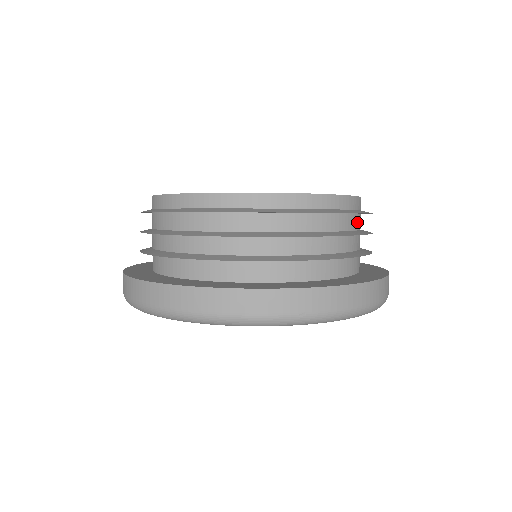
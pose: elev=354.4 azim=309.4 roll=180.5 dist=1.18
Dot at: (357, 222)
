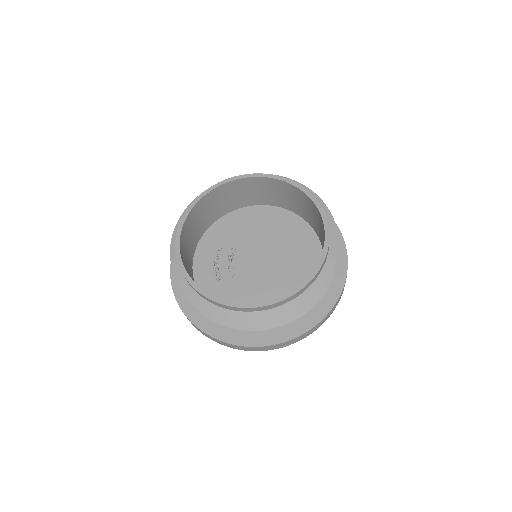
Dot at: occluded
